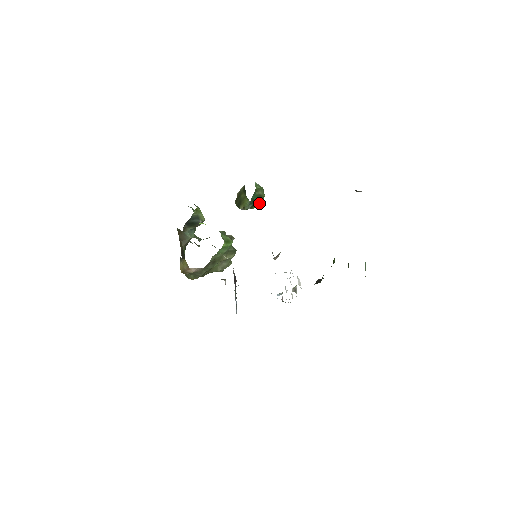
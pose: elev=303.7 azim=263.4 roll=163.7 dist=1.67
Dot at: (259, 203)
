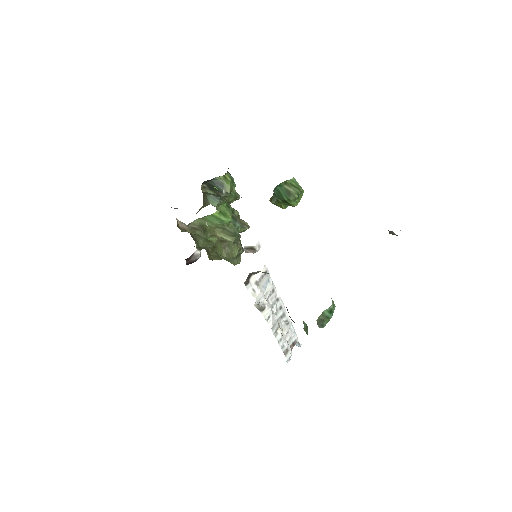
Dot at: (289, 203)
